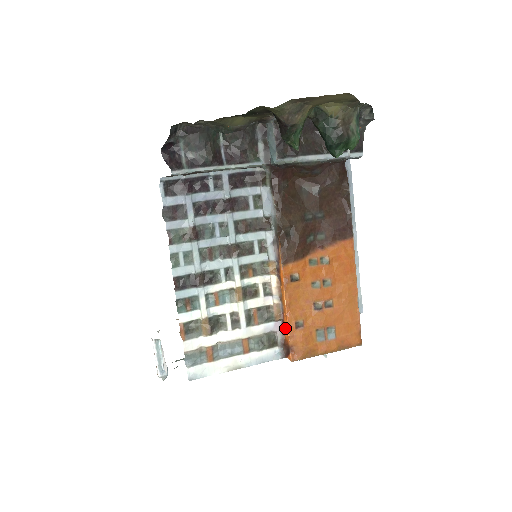
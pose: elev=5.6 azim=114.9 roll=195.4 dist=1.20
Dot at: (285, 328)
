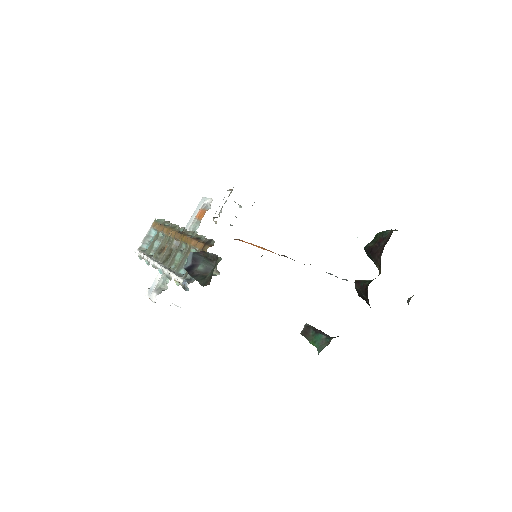
Dot at: (243, 241)
